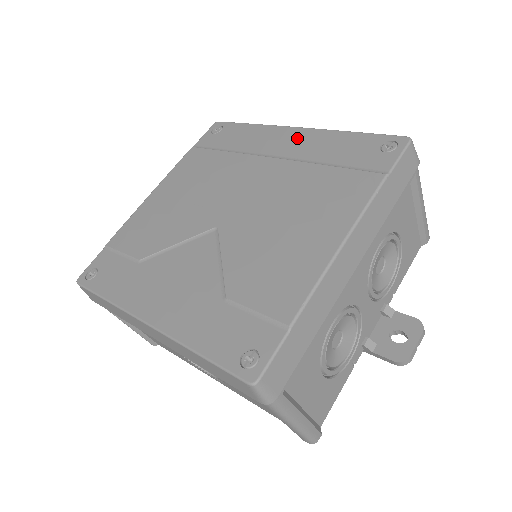
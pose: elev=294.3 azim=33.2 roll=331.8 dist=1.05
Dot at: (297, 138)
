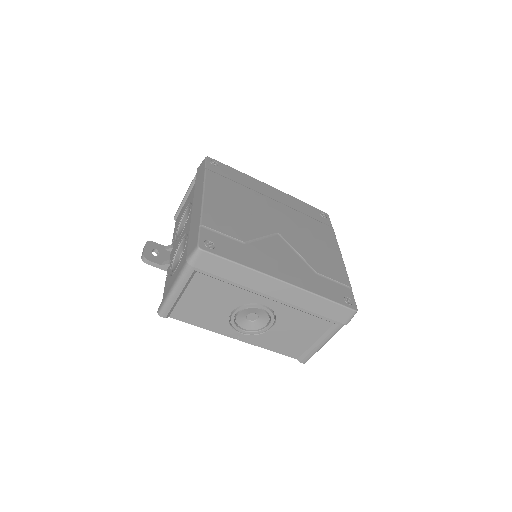
Dot at: (277, 193)
